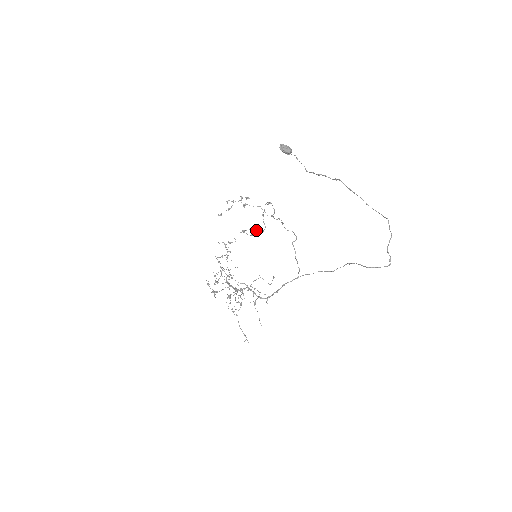
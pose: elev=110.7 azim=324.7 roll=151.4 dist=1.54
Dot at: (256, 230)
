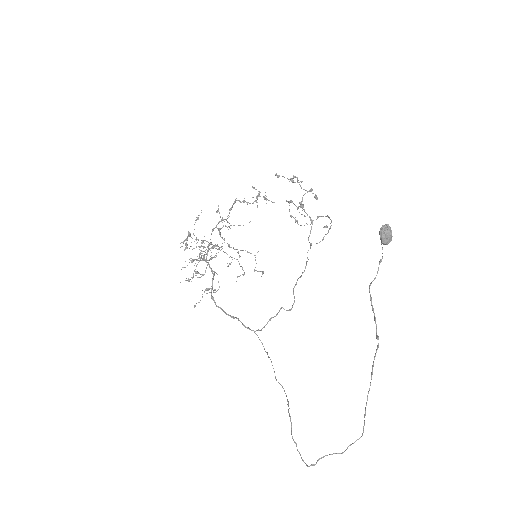
Dot at: (302, 214)
